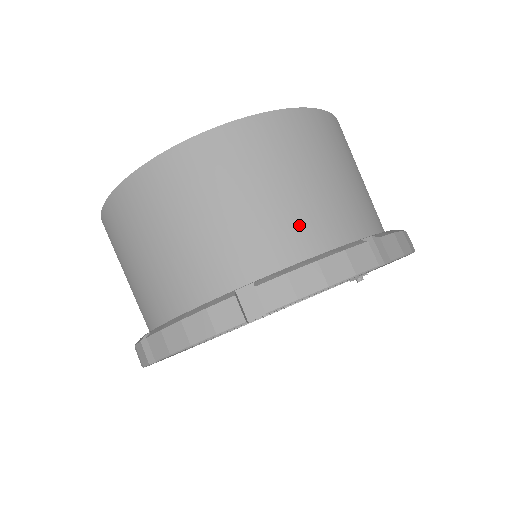
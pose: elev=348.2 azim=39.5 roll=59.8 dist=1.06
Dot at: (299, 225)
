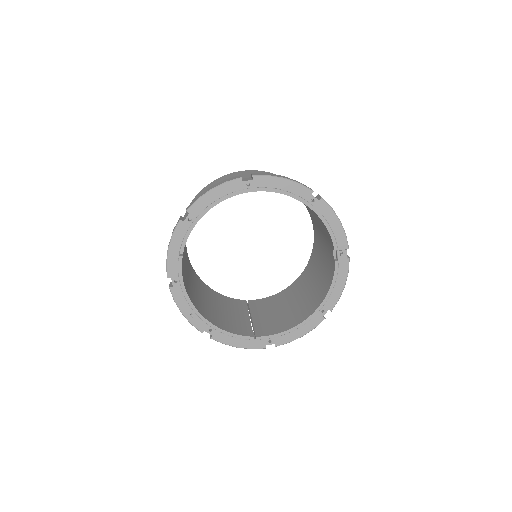
Dot at: occluded
